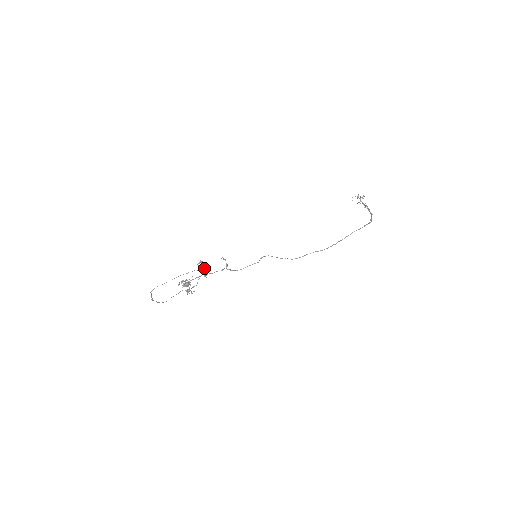
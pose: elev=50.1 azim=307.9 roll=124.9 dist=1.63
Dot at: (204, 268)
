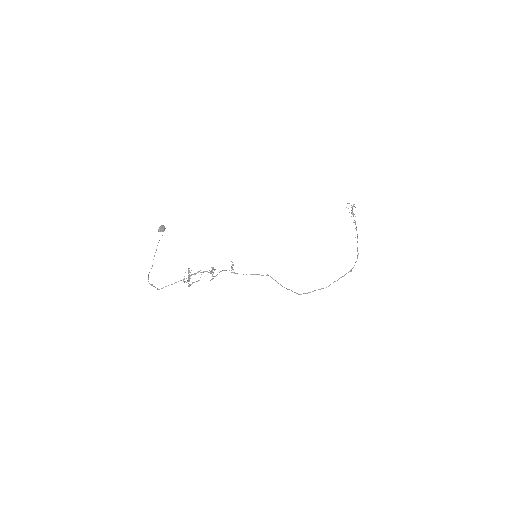
Dot at: occluded
